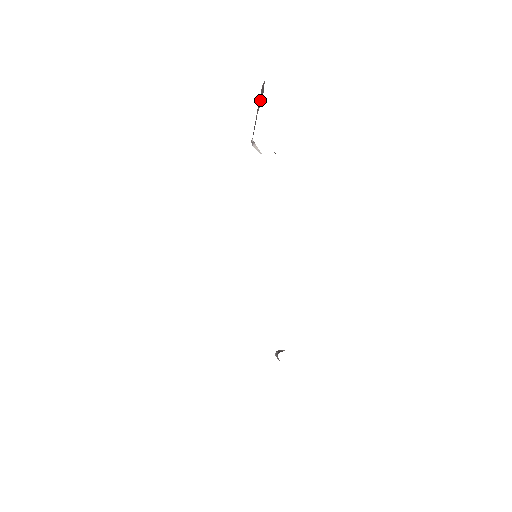
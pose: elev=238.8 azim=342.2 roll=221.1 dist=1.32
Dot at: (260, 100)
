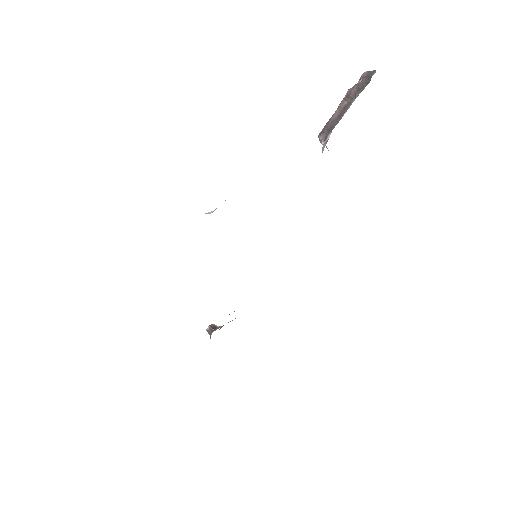
Dot at: (358, 91)
